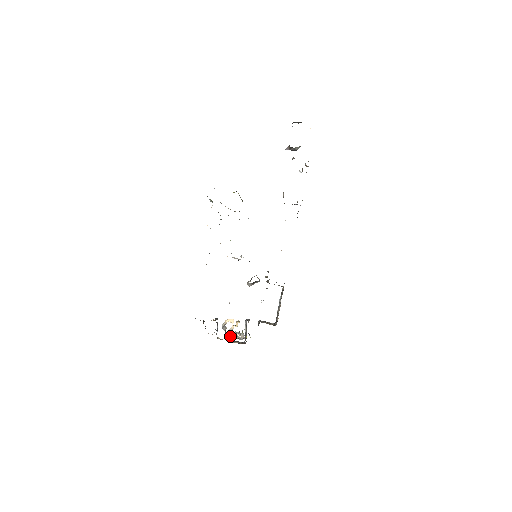
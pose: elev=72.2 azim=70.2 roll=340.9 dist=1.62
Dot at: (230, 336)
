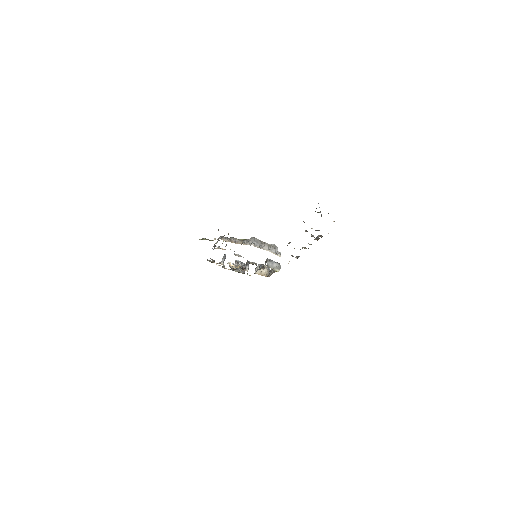
Dot at: (232, 269)
